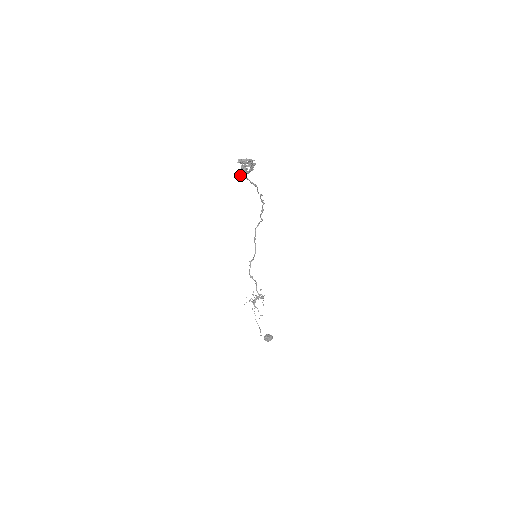
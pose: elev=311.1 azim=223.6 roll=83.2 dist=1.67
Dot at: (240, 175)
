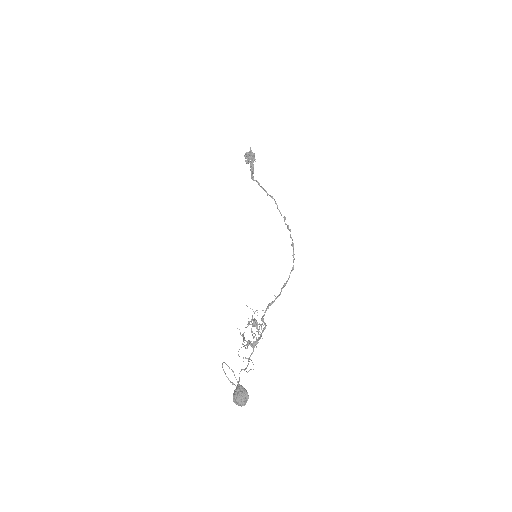
Dot at: (251, 177)
